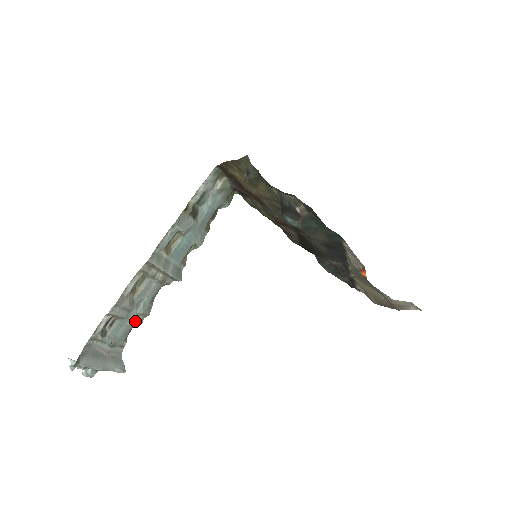
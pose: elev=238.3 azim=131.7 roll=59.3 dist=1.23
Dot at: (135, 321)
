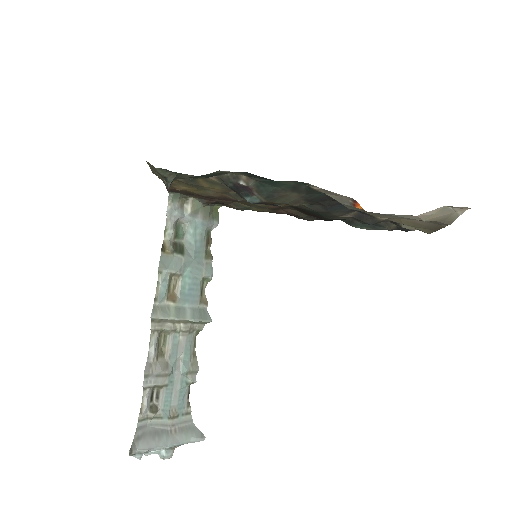
Dot at: (185, 382)
